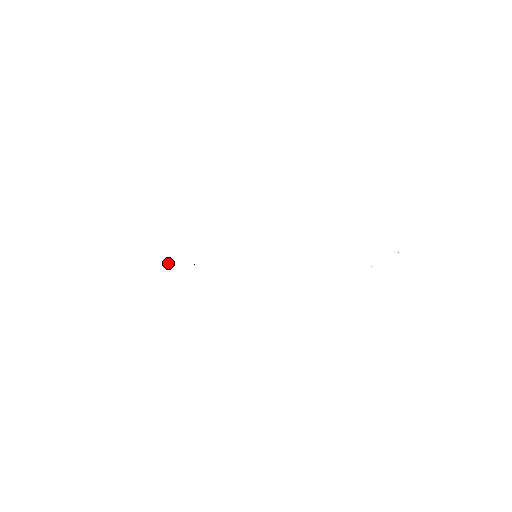
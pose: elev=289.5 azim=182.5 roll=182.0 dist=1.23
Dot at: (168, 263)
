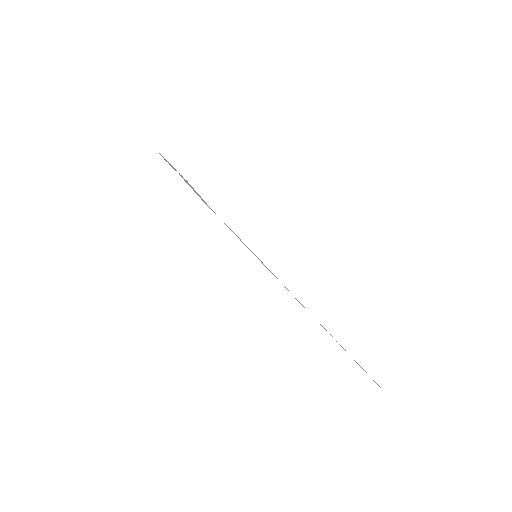
Dot at: occluded
